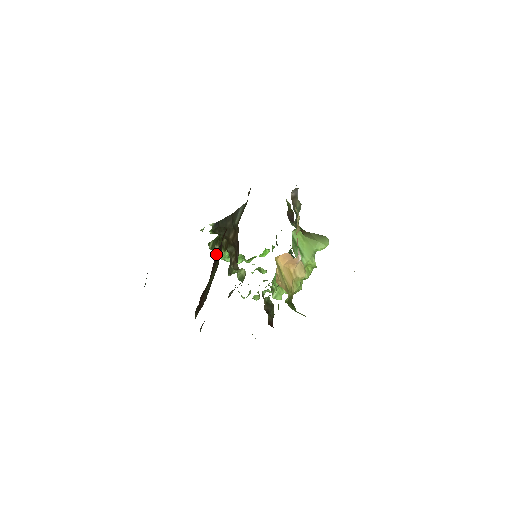
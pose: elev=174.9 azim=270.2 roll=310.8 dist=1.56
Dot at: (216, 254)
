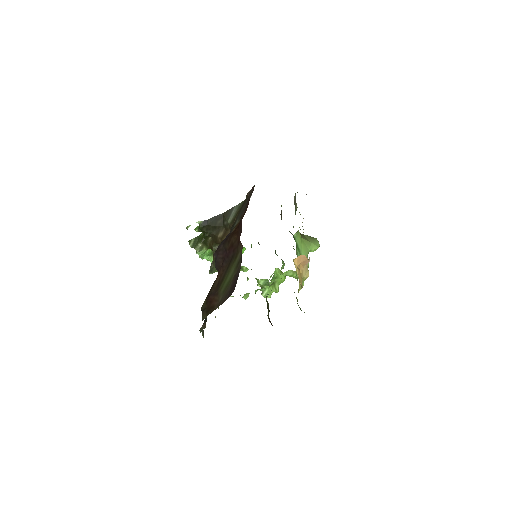
Dot at: (218, 254)
